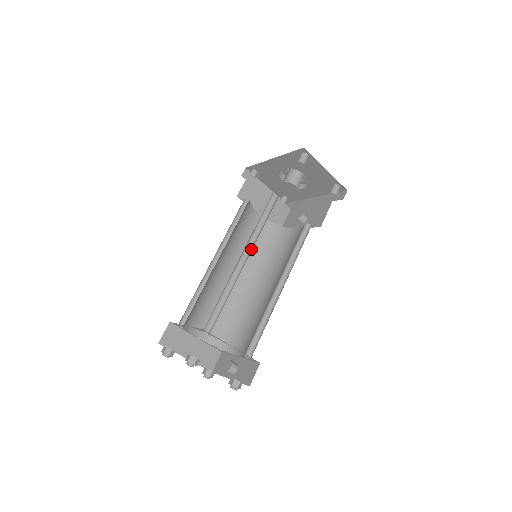
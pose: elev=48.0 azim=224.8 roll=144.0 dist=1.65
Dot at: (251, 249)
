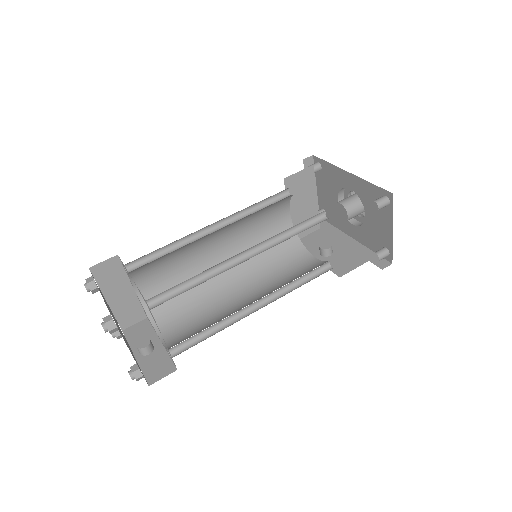
Dot at: (259, 252)
